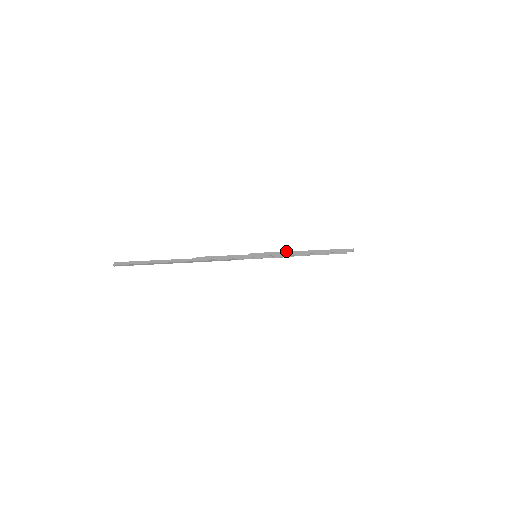
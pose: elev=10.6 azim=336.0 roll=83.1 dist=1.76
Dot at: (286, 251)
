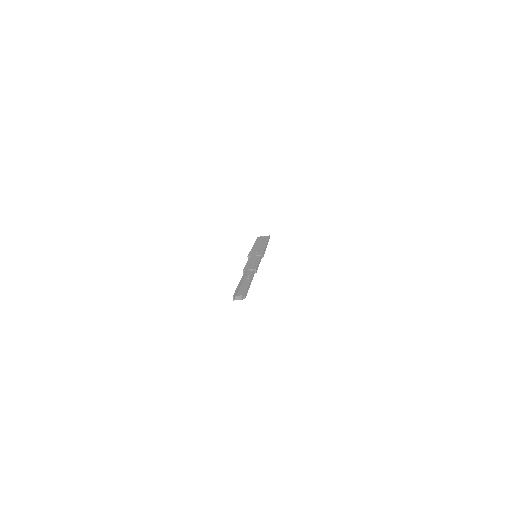
Dot at: (265, 247)
